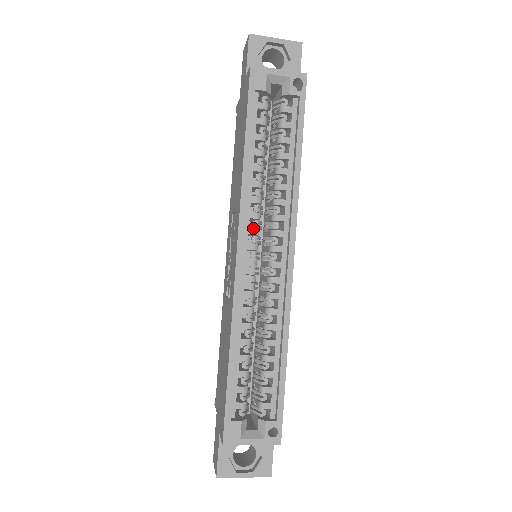
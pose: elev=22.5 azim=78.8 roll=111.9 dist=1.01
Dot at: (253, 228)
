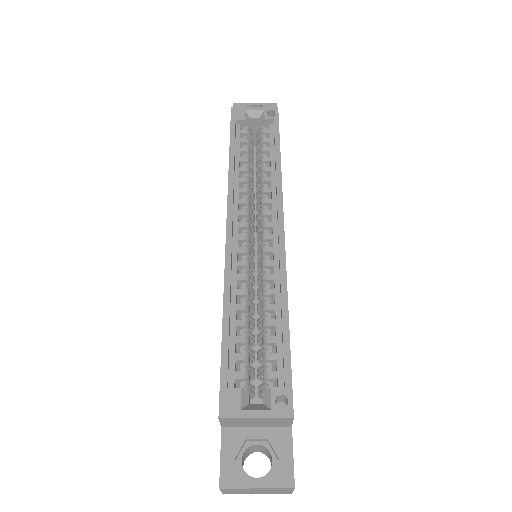
Dot at: (242, 210)
